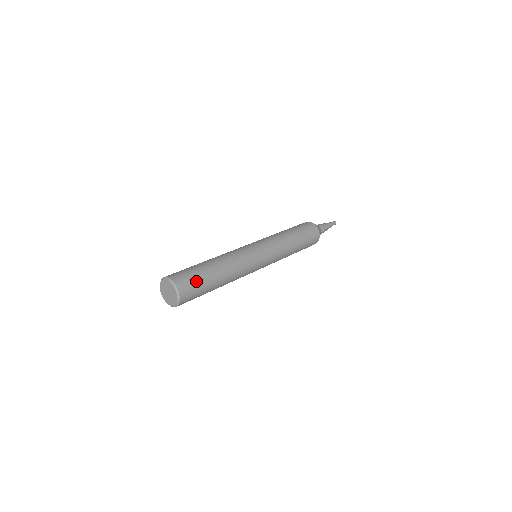
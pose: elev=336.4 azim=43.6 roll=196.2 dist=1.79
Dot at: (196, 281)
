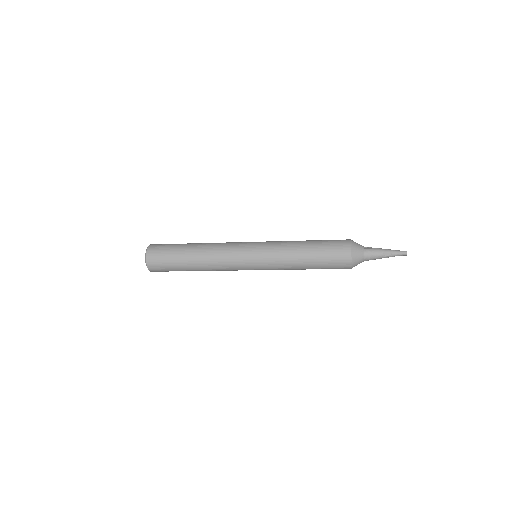
Dot at: (170, 244)
